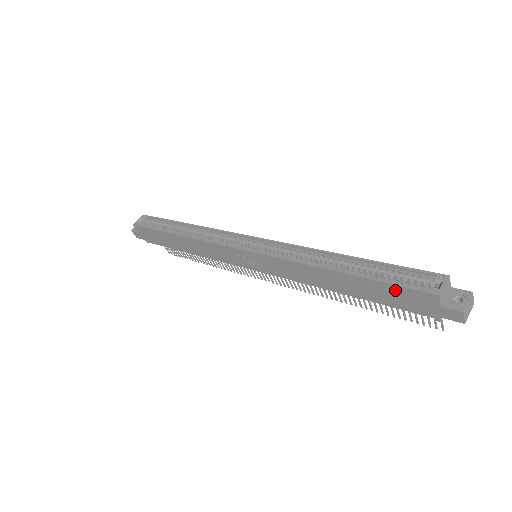
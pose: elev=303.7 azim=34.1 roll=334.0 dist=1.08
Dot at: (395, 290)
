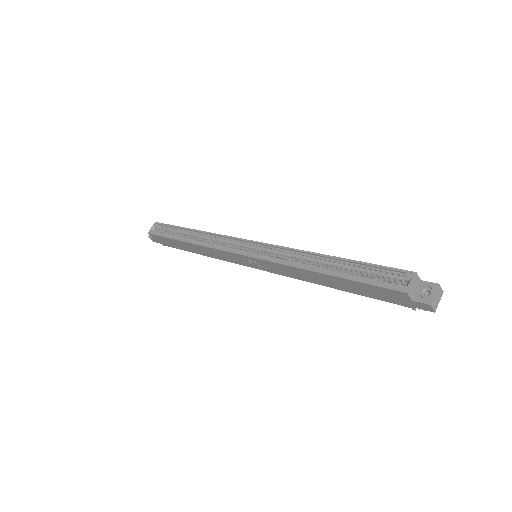
Dot at: (372, 288)
